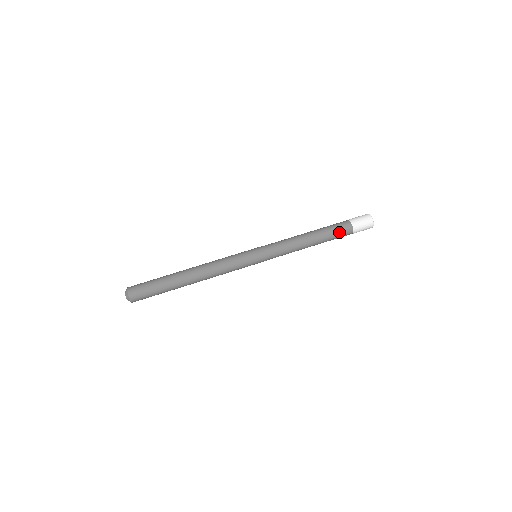
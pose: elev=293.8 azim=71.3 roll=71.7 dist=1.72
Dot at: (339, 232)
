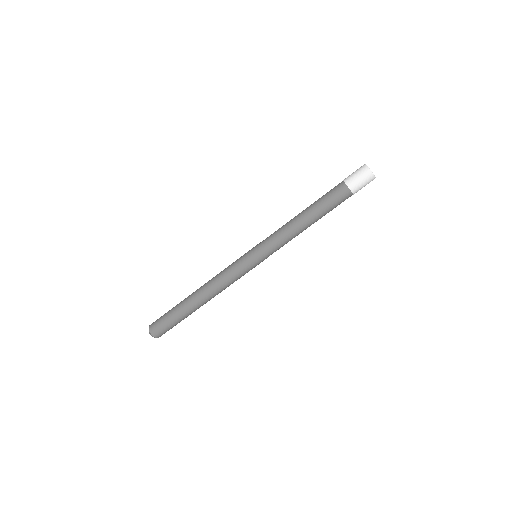
Dot at: occluded
